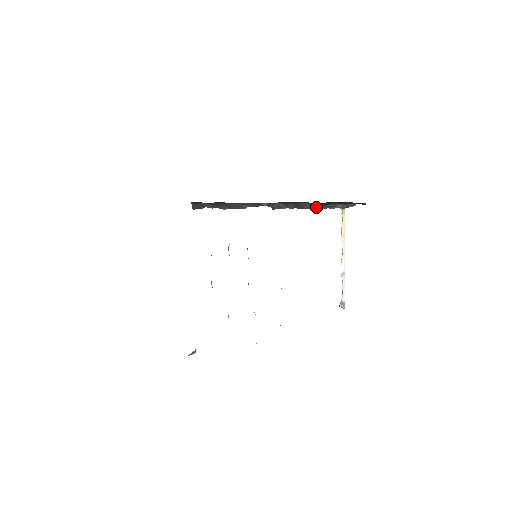
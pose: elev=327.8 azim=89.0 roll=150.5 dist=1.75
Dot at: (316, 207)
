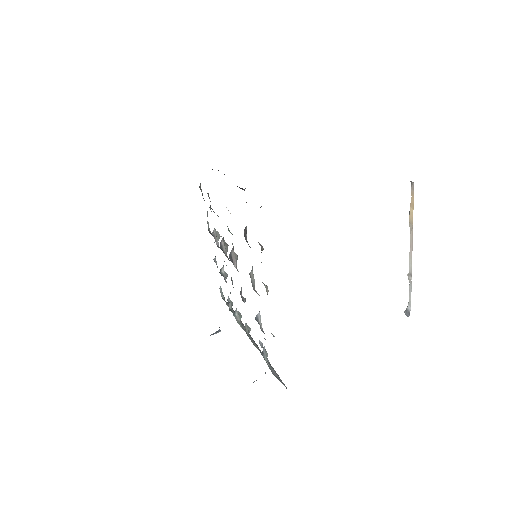
Dot at: occluded
